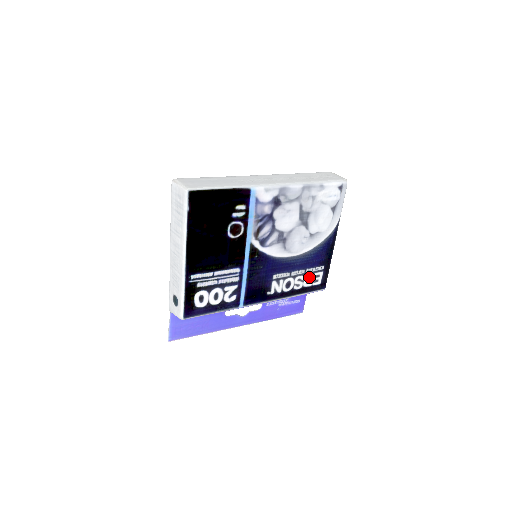
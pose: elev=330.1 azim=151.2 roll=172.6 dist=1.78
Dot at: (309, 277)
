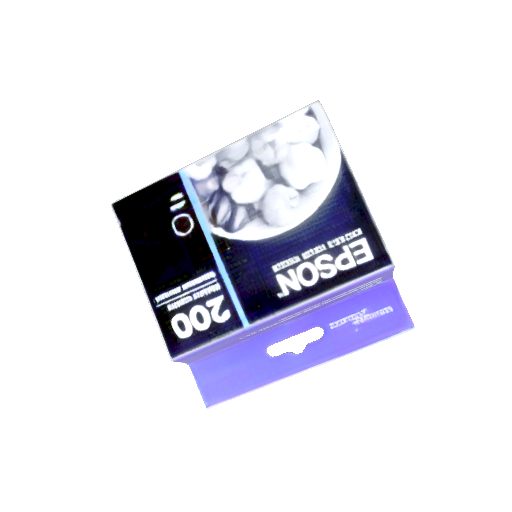
Dot at: (341, 253)
